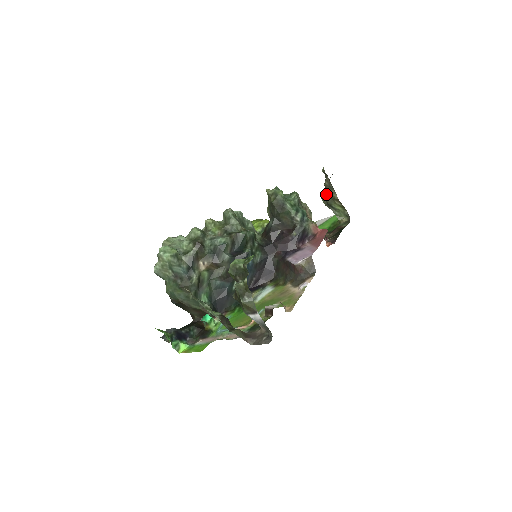
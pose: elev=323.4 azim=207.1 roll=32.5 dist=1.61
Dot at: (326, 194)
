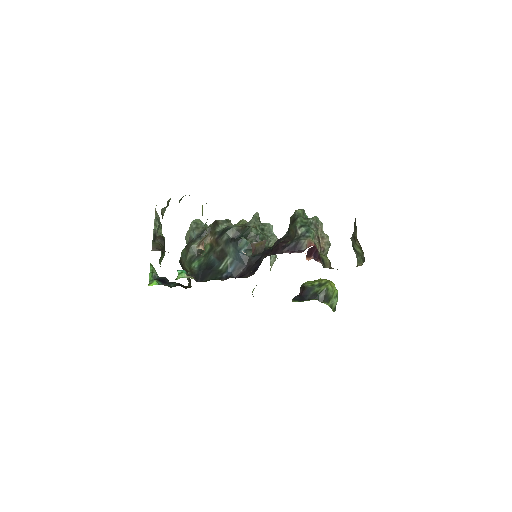
Dot at: (352, 234)
